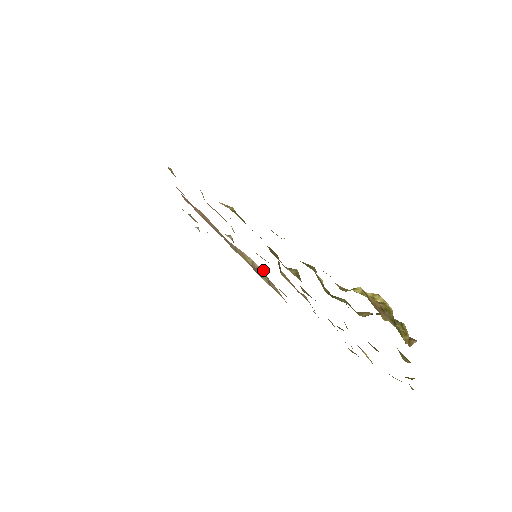
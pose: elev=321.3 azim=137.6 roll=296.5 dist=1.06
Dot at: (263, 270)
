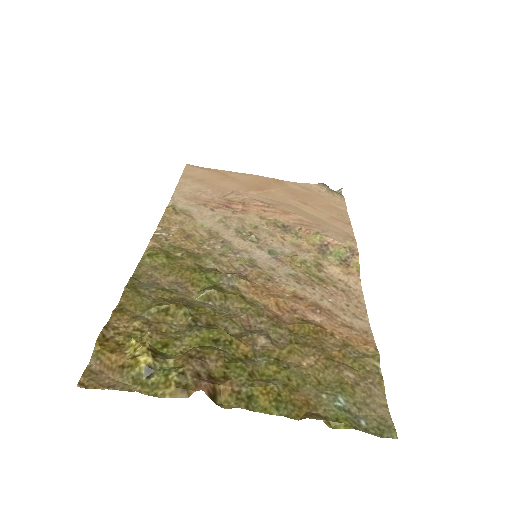
Dot at: (299, 257)
